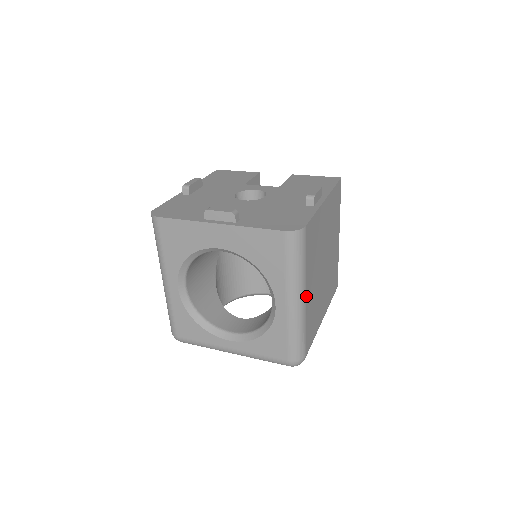
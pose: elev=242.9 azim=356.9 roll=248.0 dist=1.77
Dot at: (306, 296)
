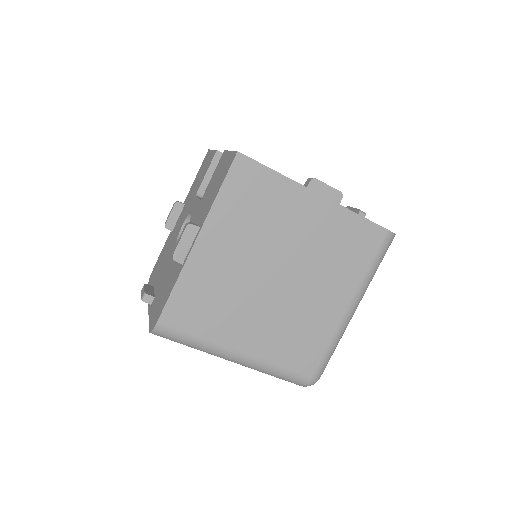
Dot at: (241, 351)
